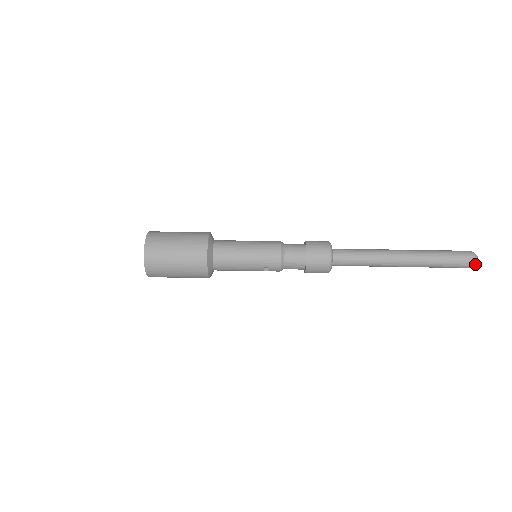
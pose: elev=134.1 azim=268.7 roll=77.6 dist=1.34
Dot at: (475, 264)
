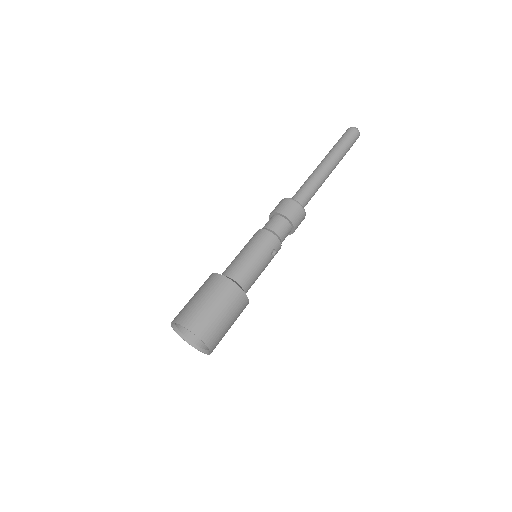
Dot at: occluded
